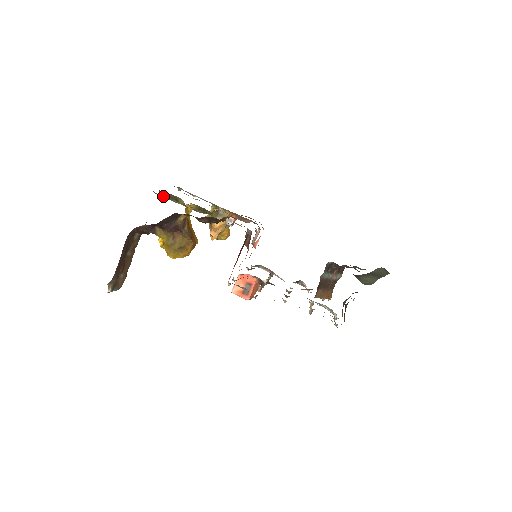
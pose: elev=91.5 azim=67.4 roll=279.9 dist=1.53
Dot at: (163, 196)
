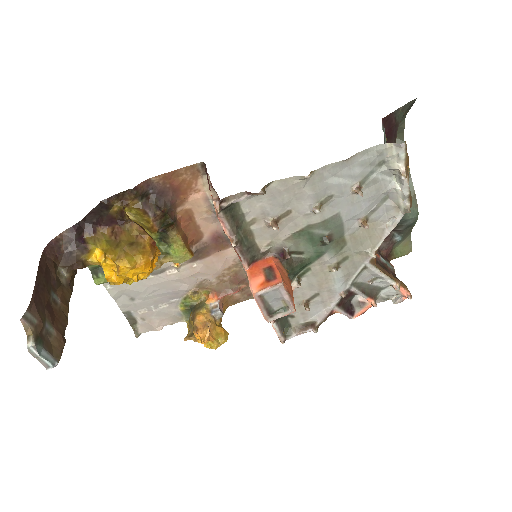
Dot at: (99, 276)
